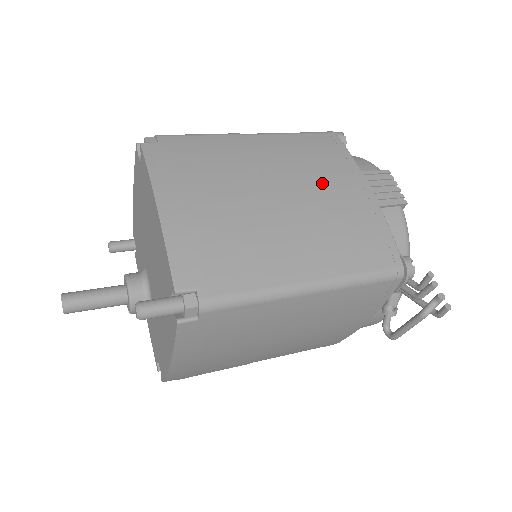
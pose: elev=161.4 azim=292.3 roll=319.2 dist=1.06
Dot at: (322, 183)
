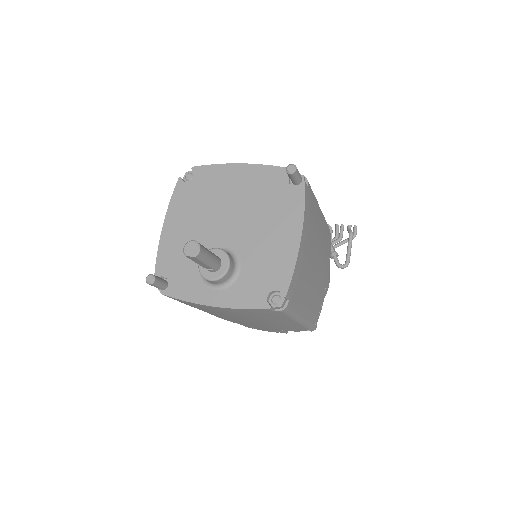
Dot at: occluded
